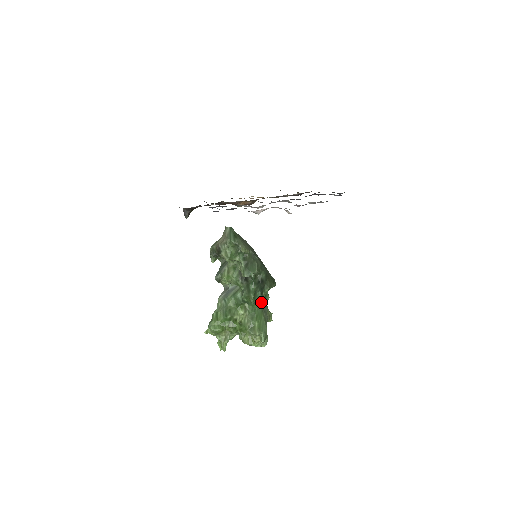
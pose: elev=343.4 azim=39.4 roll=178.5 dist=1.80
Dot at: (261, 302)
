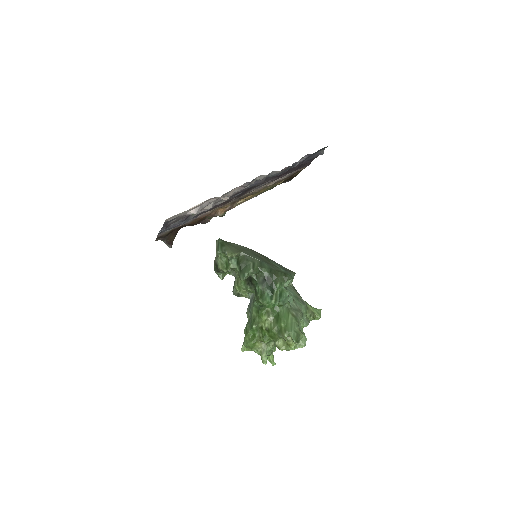
Dot at: (273, 300)
